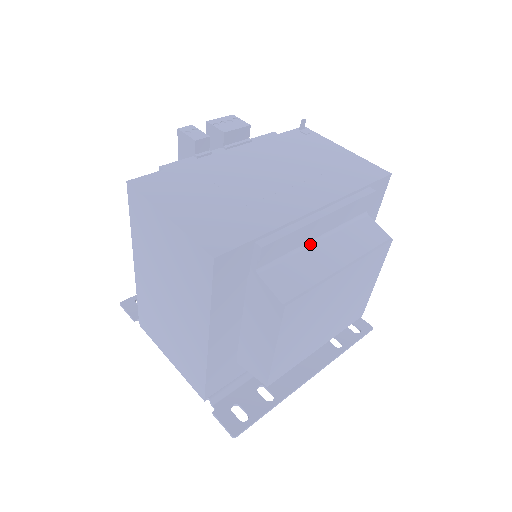
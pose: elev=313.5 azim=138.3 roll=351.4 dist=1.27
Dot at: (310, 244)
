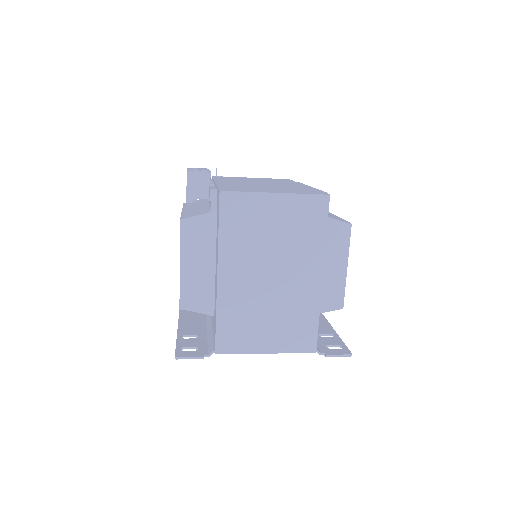
Dot at: occluded
